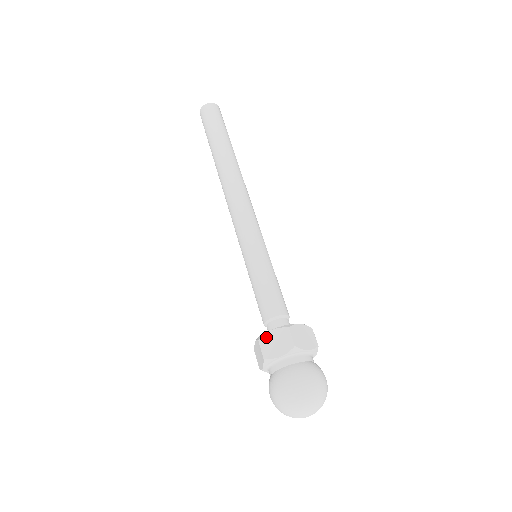
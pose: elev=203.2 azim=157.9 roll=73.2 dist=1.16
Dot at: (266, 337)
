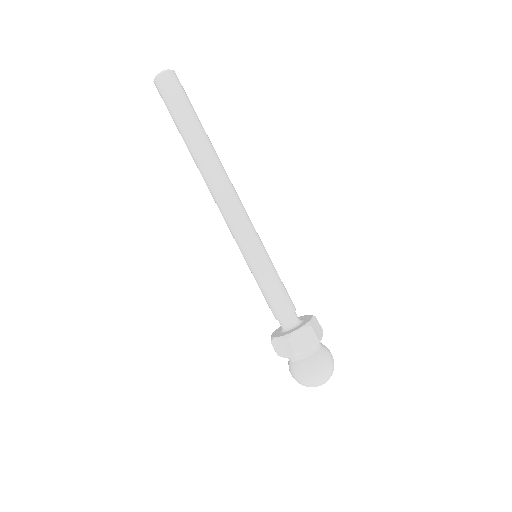
Dot at: (294, 336)
